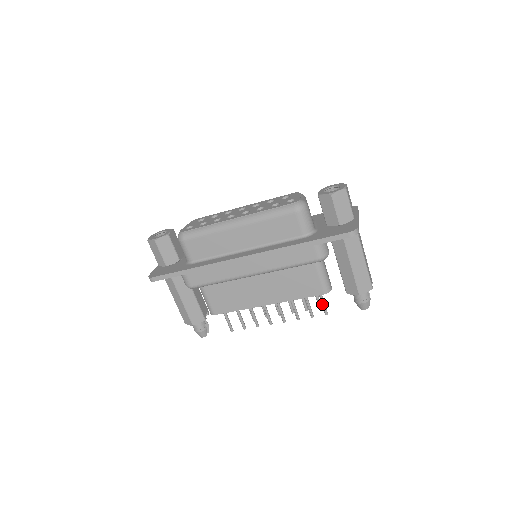
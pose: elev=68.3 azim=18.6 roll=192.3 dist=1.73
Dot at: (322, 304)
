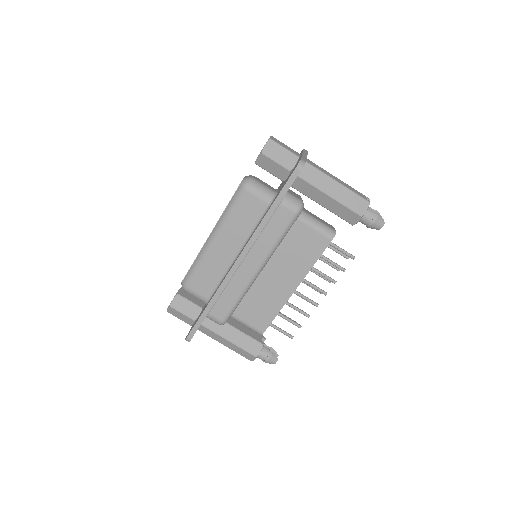
Dot at: occluded
